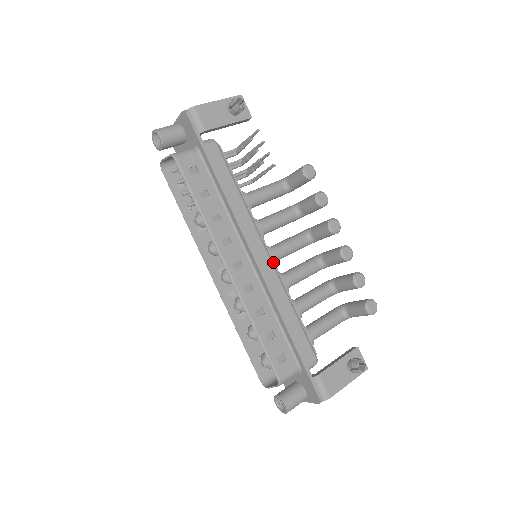
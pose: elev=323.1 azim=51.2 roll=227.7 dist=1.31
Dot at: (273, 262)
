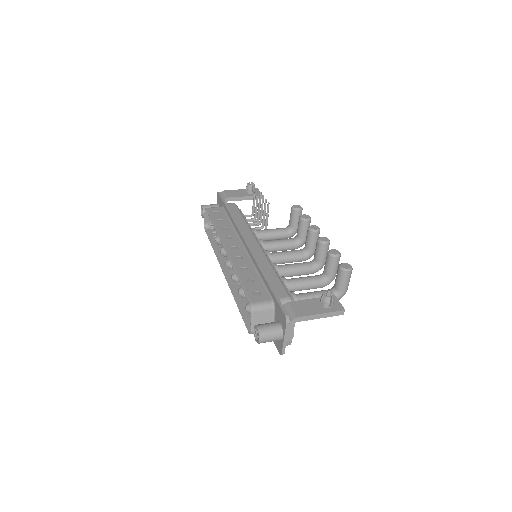
Dot at: (265, 253)
